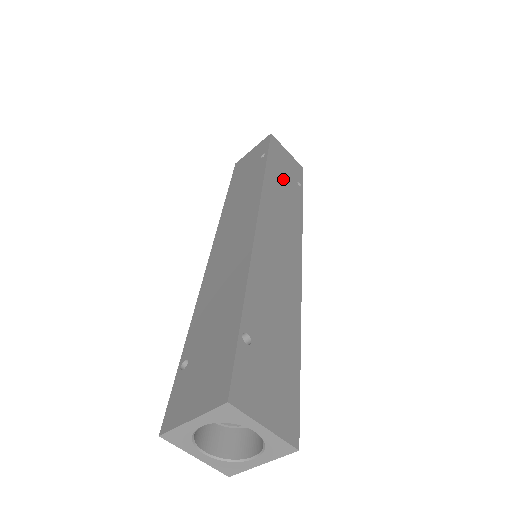
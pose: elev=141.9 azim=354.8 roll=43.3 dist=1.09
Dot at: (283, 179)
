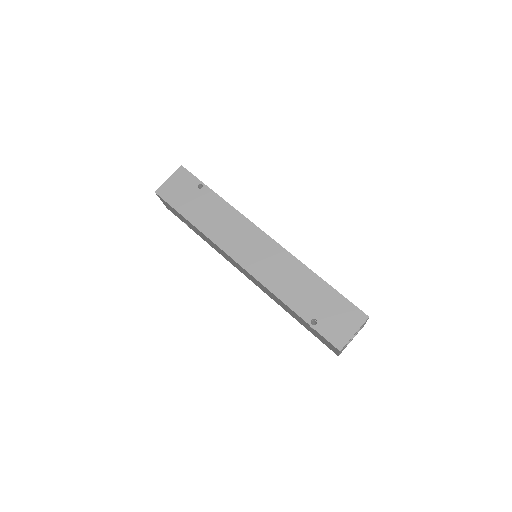
Dot at: occluded
